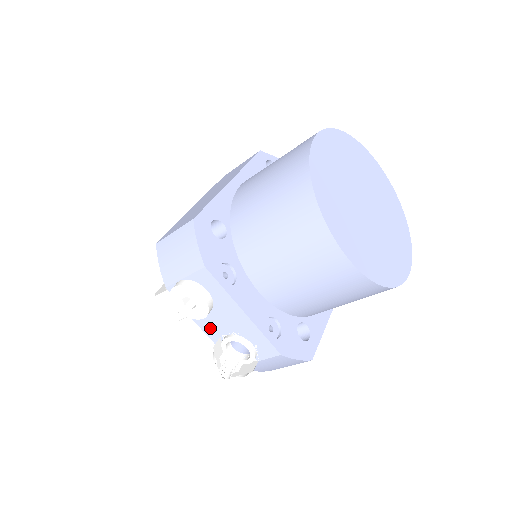
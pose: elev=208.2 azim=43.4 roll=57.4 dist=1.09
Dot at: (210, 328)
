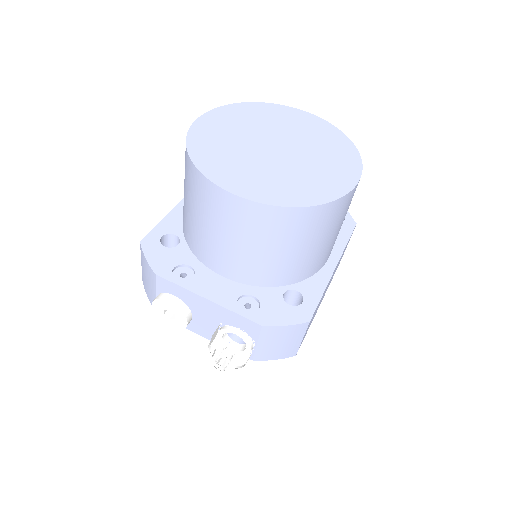
Dot at: (206, 332)
